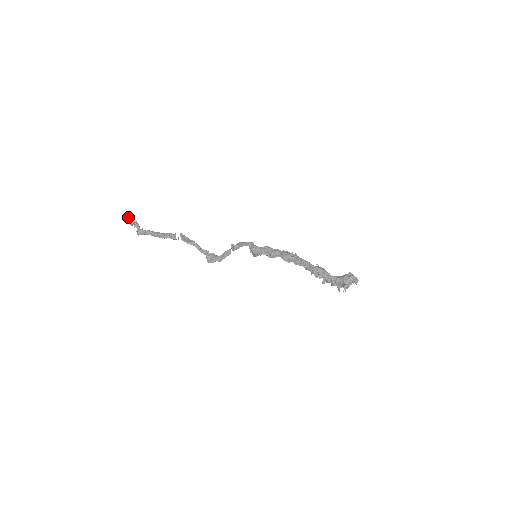
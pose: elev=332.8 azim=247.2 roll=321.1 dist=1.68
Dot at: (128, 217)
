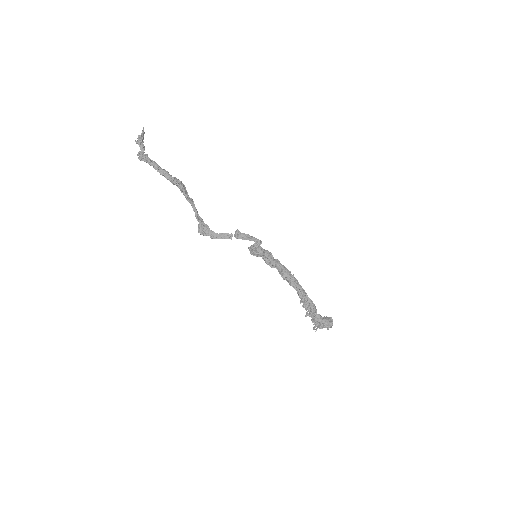
Dot at: (142, 133)
